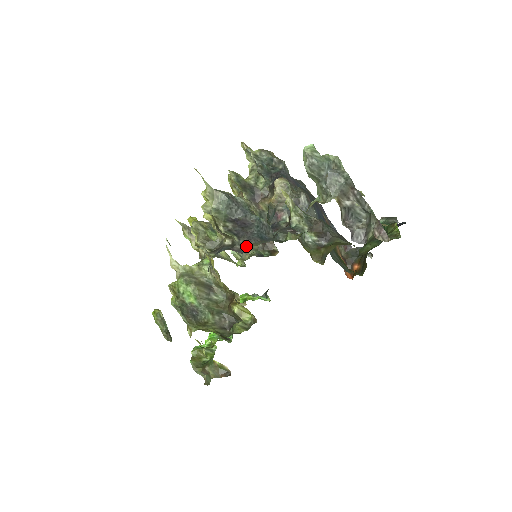
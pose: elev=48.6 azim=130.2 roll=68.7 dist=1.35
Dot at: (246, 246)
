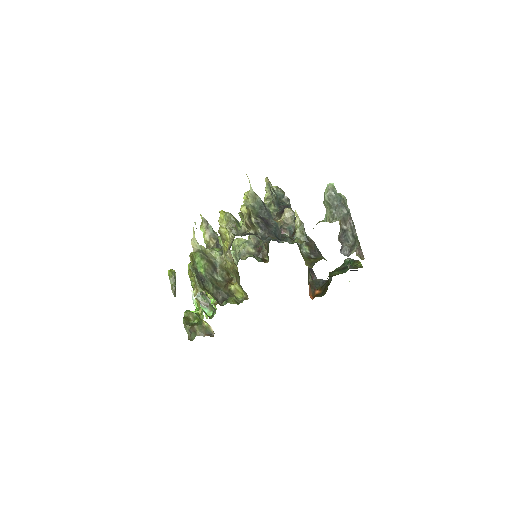
Dot at: (266, 237)
